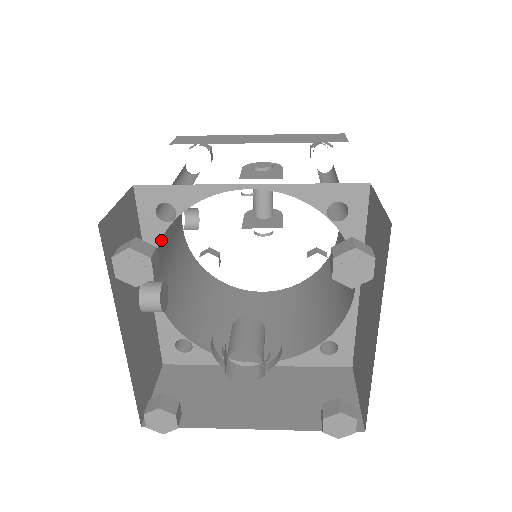
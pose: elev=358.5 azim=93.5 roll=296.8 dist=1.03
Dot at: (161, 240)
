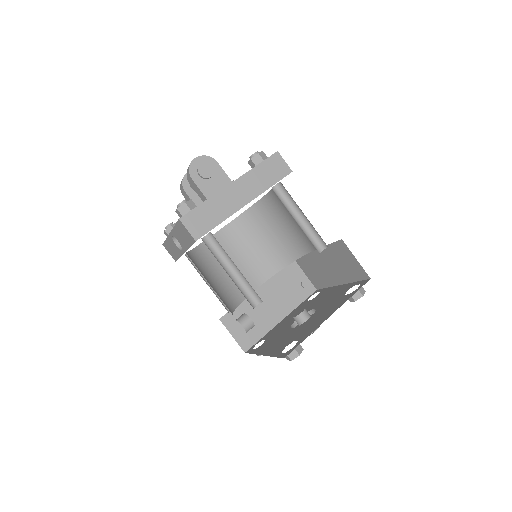
Dot at: occluded
